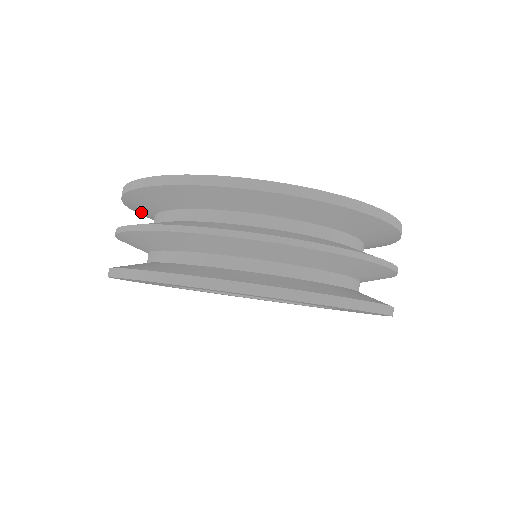
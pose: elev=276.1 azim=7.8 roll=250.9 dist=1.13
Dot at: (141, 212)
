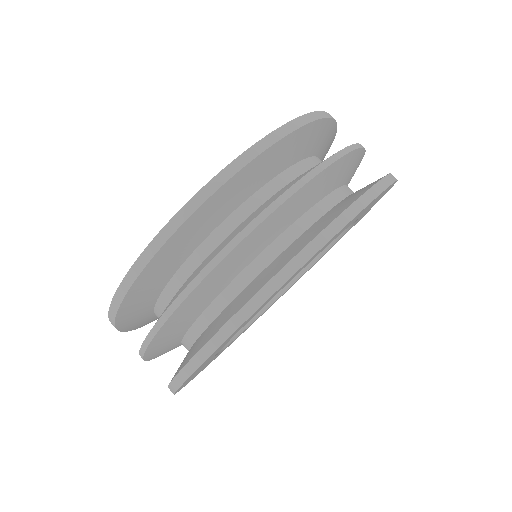
Dot at: (160, 272)
